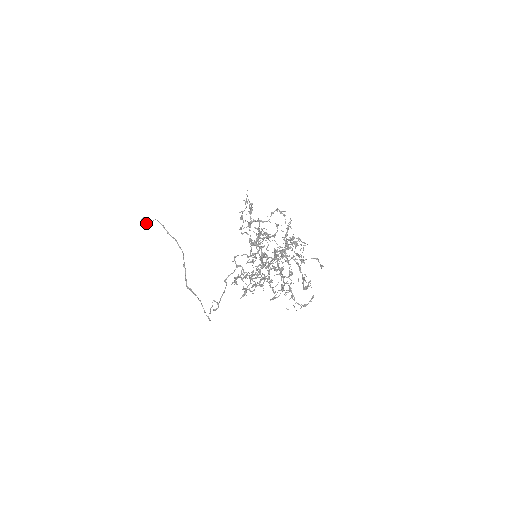
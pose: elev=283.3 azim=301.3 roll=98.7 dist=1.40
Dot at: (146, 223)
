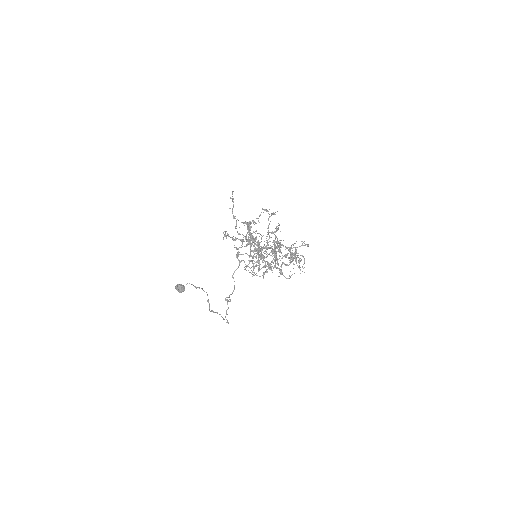
Dot at: (179, 287)
